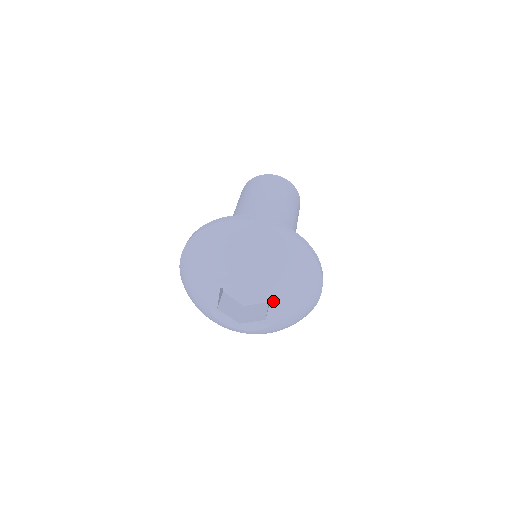
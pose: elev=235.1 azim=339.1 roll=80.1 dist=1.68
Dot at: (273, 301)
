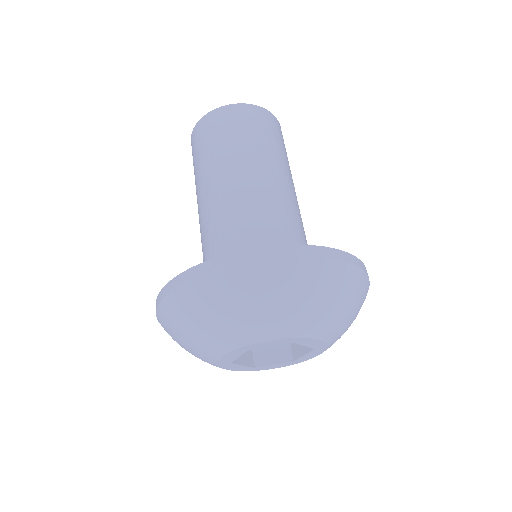
Dot at: (298, 341)
